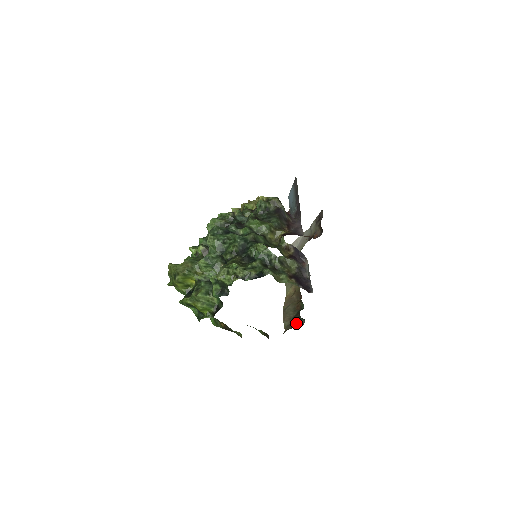
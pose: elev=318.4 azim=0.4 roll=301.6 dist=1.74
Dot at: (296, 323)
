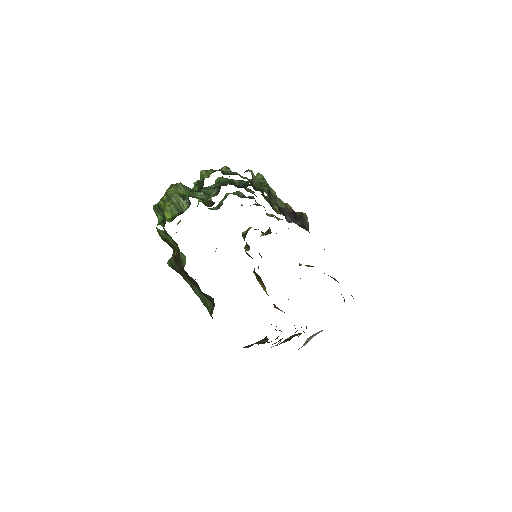
Dot at: (256, 342)
